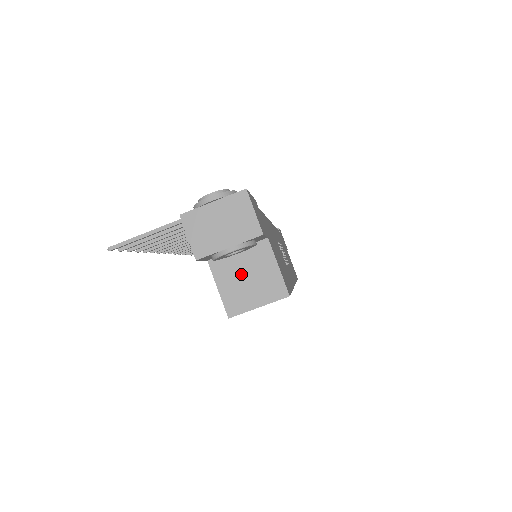
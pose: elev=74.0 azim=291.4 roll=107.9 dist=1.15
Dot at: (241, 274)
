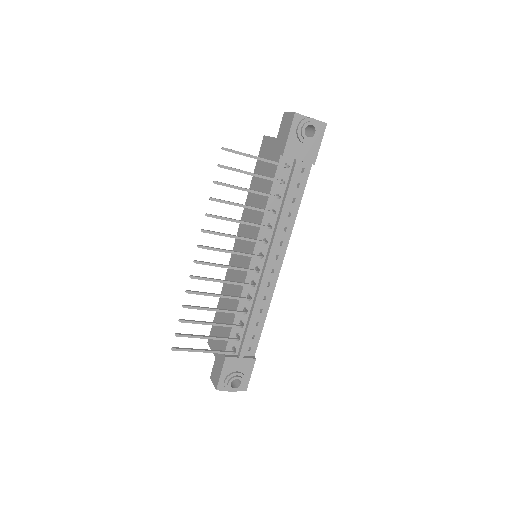
Dot at: occluded
